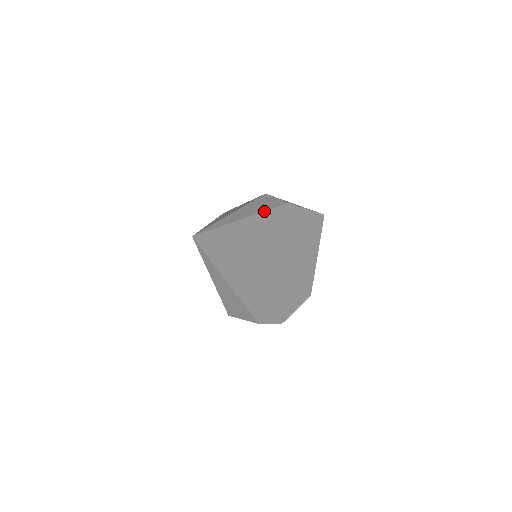
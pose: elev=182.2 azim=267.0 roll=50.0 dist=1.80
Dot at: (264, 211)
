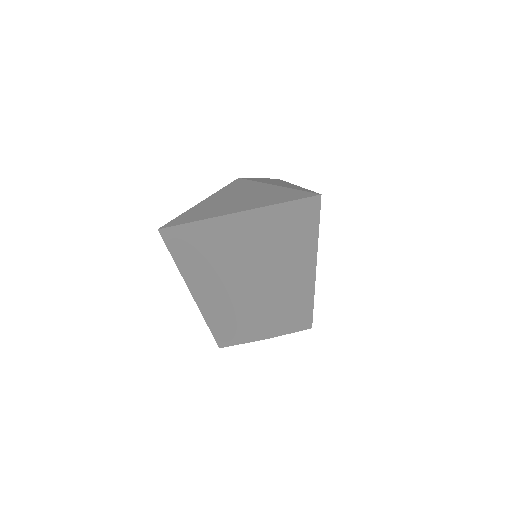
Dot at: (287, 182)
